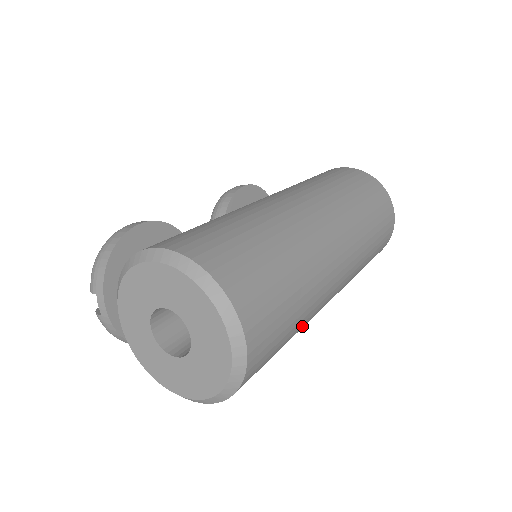
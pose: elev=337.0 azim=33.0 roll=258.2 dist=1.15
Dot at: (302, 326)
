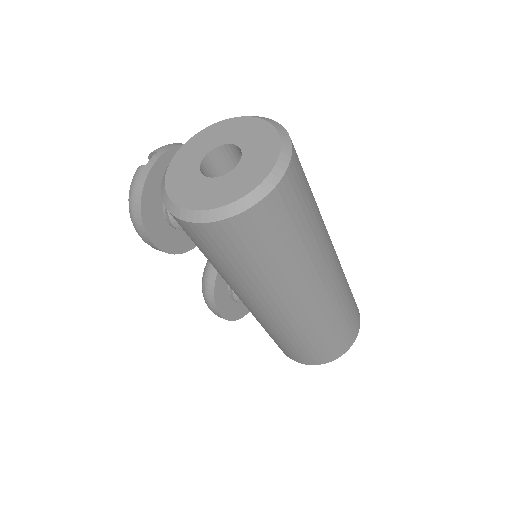
Dot at: (283, 272)
